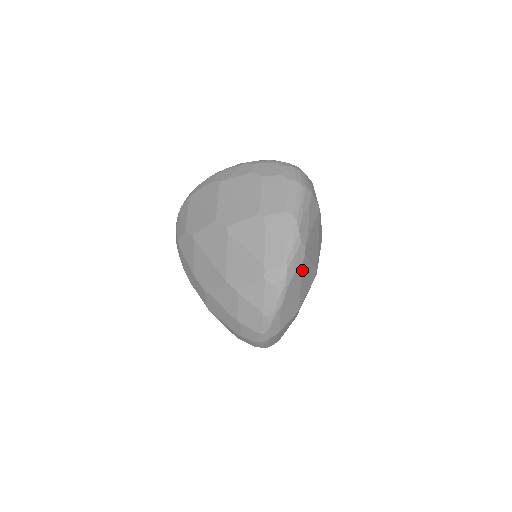
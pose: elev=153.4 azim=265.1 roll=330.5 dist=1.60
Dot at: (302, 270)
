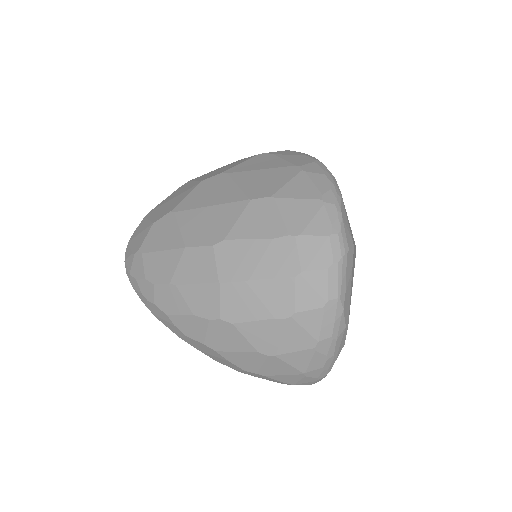
Dot at: occluded
